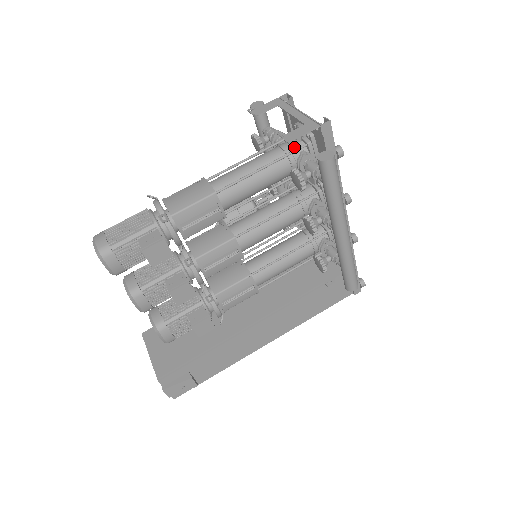
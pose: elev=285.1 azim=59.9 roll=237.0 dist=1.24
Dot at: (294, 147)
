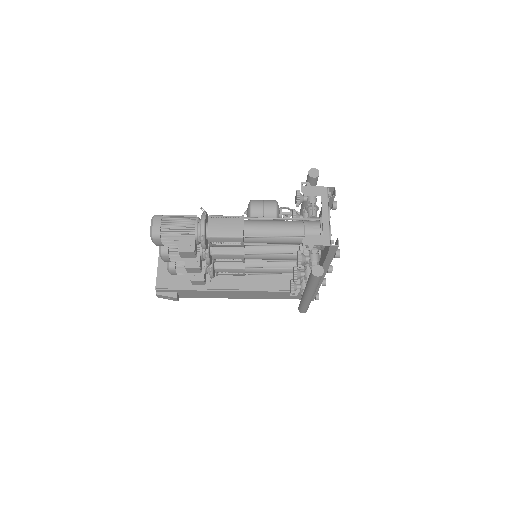
Dot at: (312, 233)
